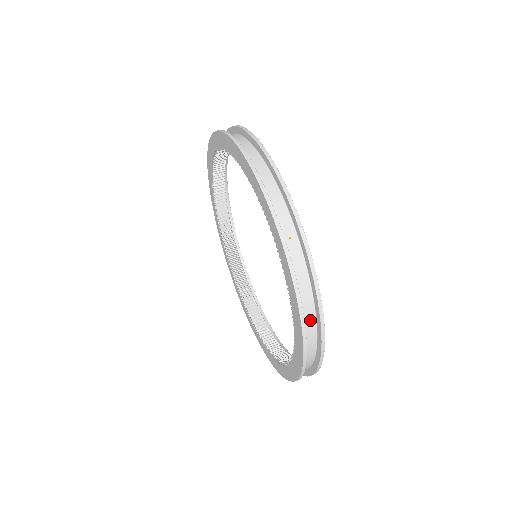
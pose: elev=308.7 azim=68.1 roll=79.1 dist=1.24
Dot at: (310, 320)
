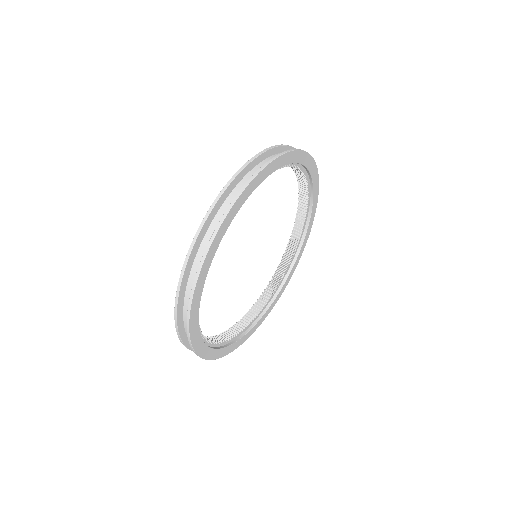
Dot at: occluded
